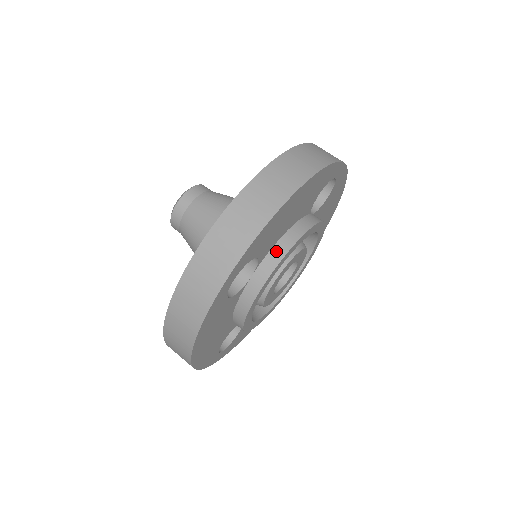
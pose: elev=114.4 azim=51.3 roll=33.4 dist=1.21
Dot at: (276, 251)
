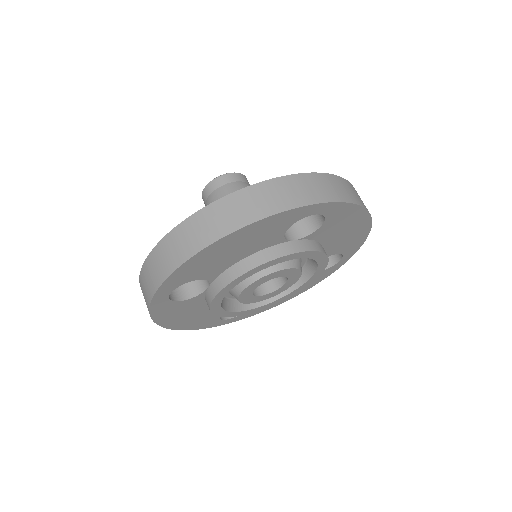
Dot at: (226, 275)
